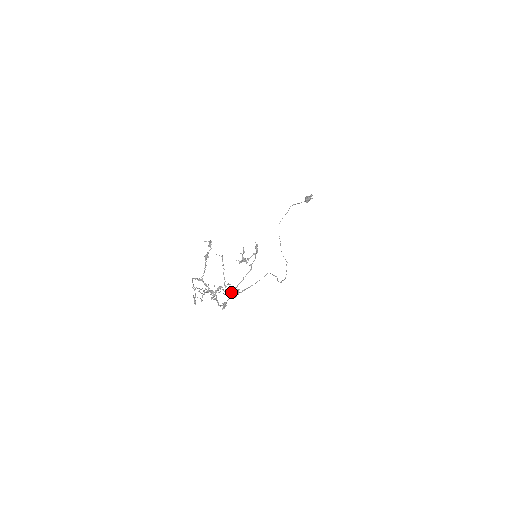
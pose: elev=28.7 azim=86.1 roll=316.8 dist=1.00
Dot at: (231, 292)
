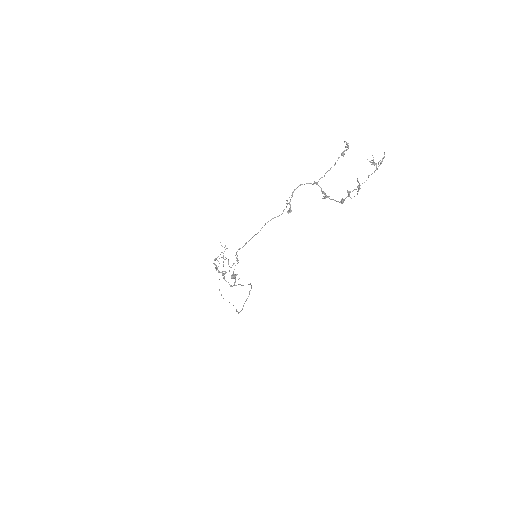
Dot at: occluded
